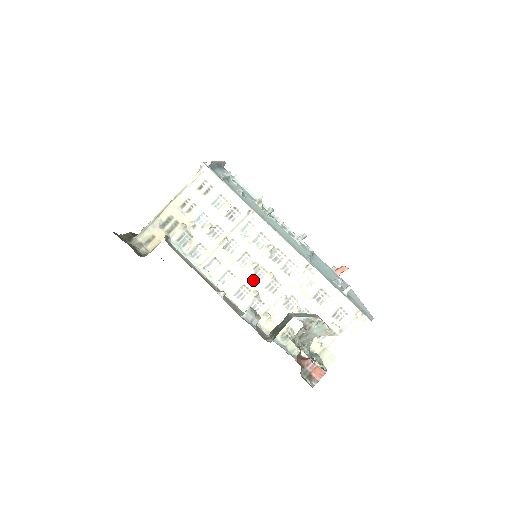
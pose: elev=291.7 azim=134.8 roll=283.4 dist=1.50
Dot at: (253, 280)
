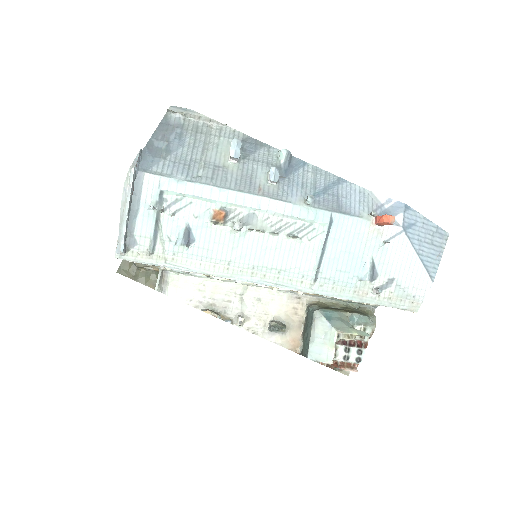
Dot at: occluded
